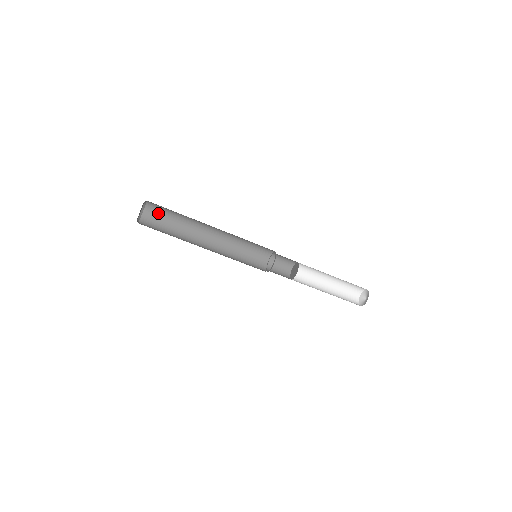
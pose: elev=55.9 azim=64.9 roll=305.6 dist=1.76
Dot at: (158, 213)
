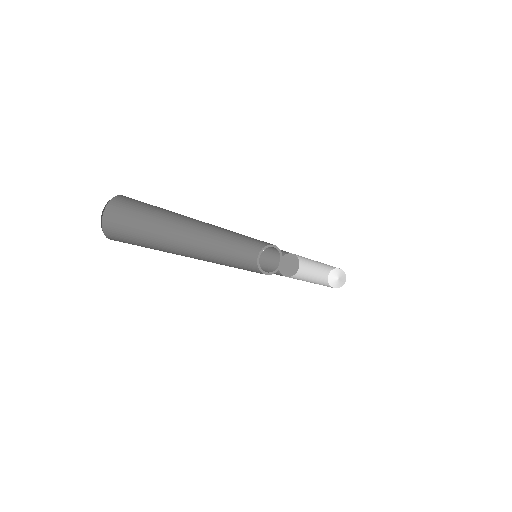
Dot at: occluded
